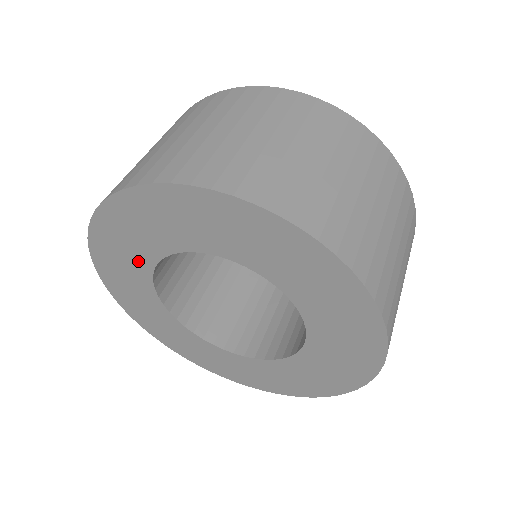
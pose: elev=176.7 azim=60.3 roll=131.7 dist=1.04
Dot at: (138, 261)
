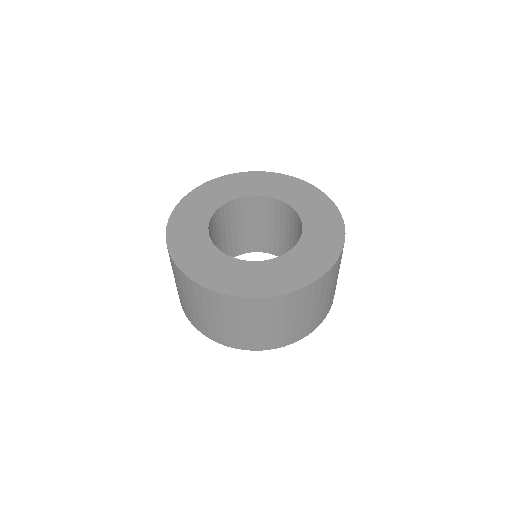
Dot at: occluded
